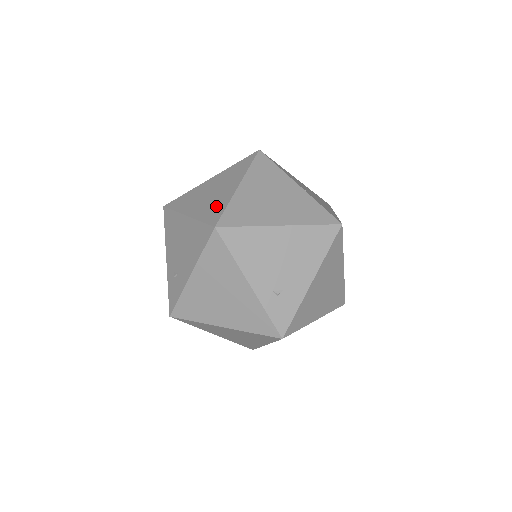
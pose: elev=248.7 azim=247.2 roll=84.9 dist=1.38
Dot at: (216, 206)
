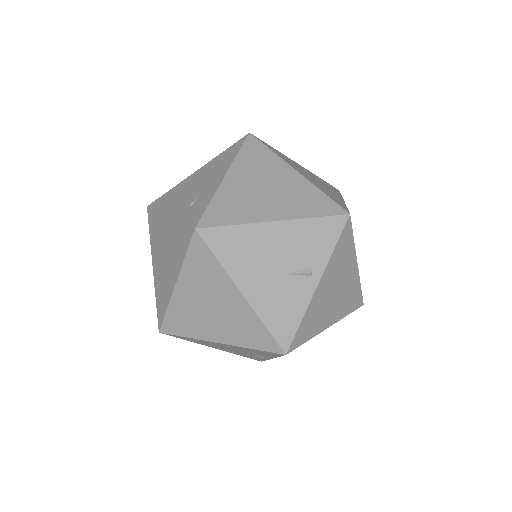
Dot at: occluded
